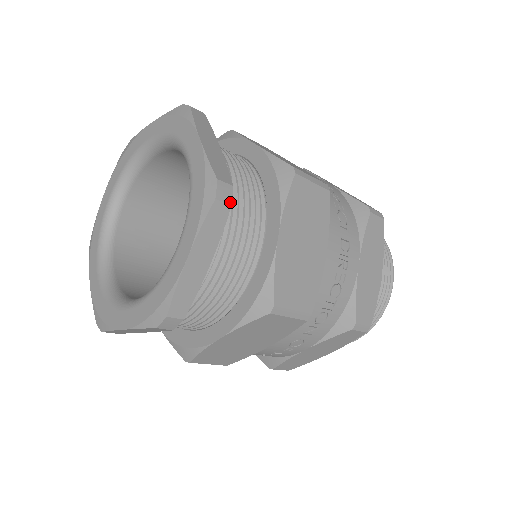
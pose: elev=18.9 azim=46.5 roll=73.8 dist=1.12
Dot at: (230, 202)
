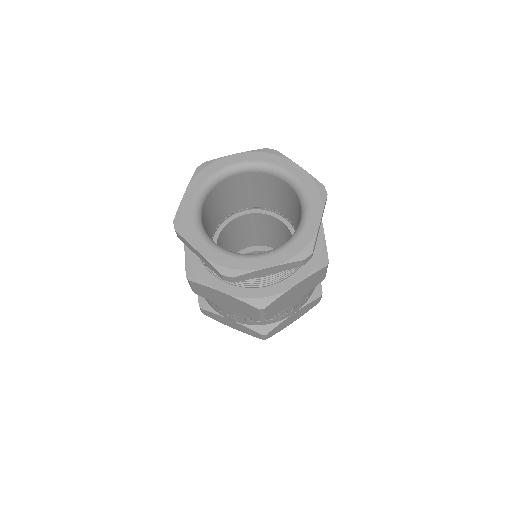
Dot at: occluded
